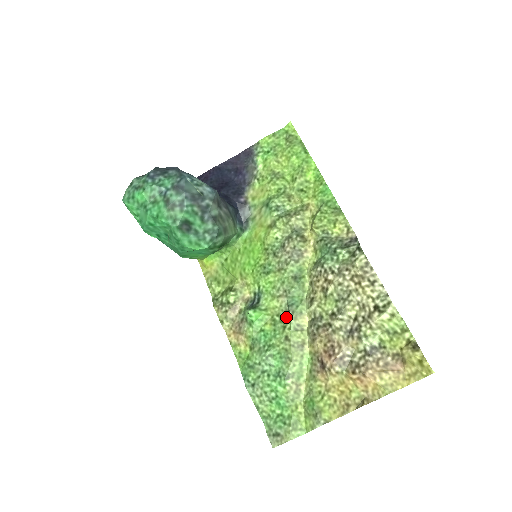
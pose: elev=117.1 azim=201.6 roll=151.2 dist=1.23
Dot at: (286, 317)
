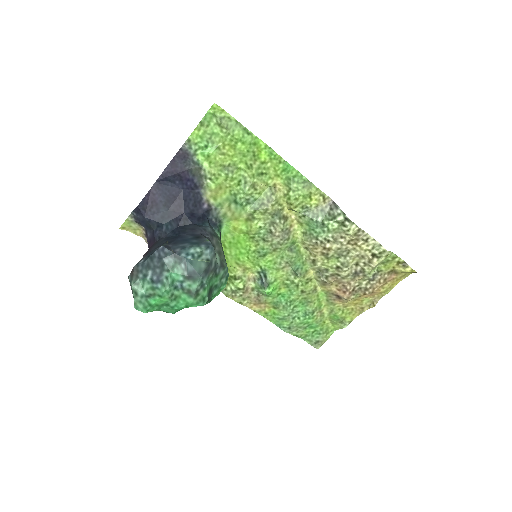
Dot at: (295, 279)
